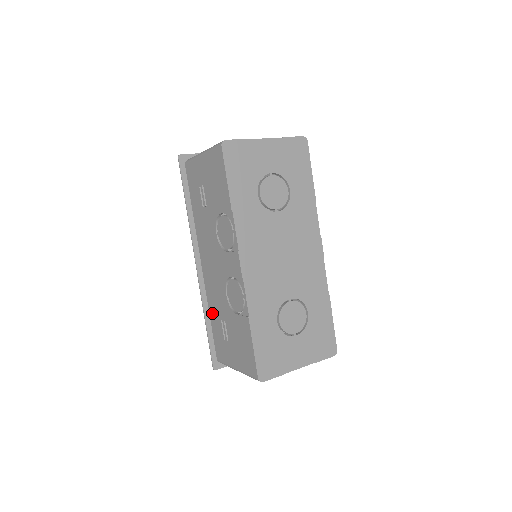
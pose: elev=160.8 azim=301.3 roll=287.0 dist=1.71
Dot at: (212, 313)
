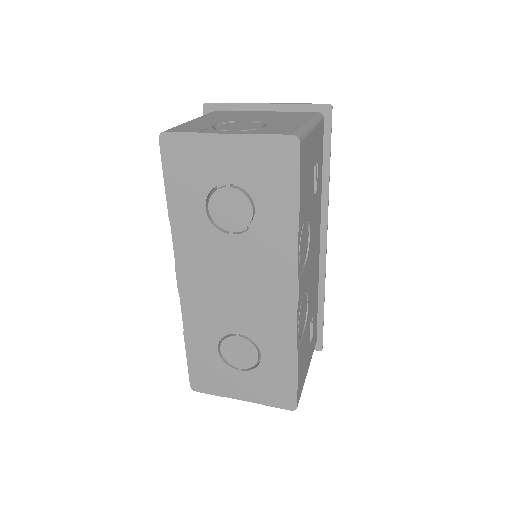
Dot at: occluded
